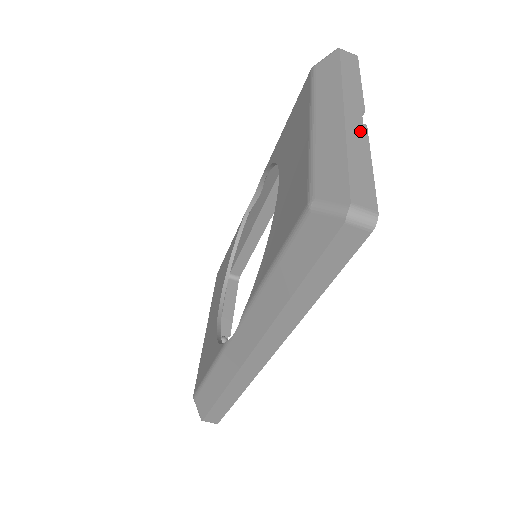
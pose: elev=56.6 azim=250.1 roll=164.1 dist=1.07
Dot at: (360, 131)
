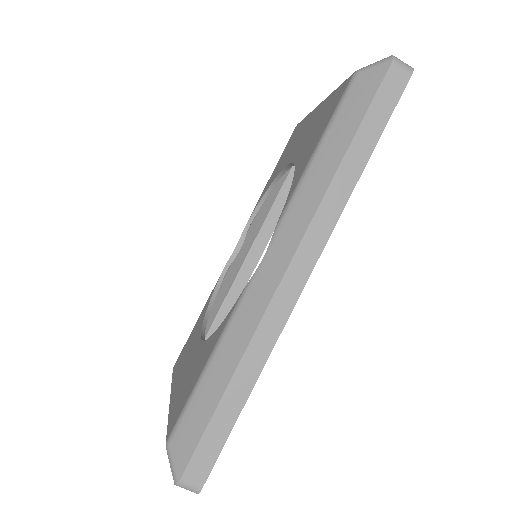
Dot at: occluded
